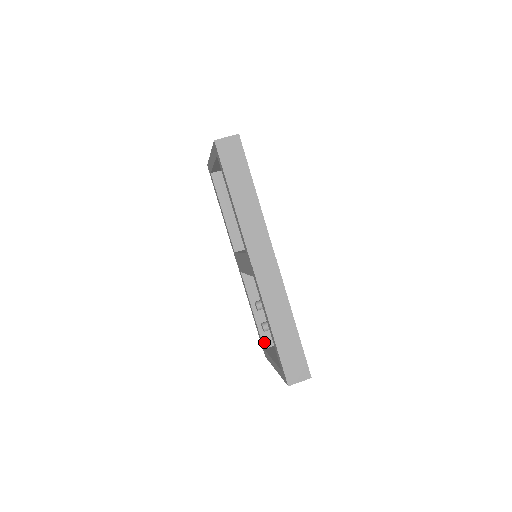
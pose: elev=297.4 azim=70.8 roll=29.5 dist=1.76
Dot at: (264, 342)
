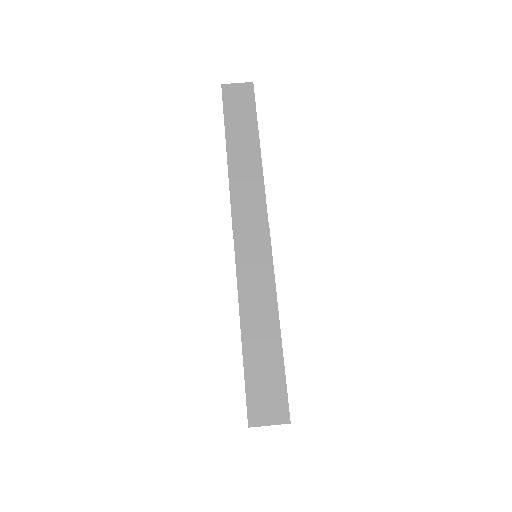
Dot at: occluded
